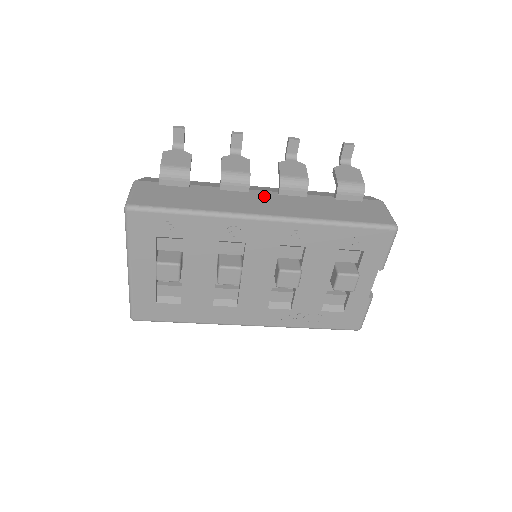
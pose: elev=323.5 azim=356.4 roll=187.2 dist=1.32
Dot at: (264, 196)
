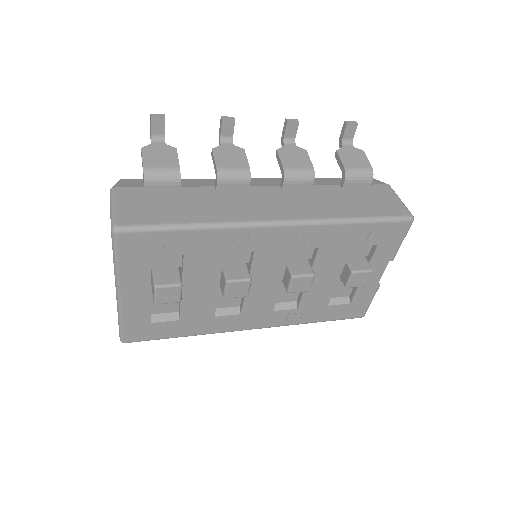
Dot at: (267, 193)
